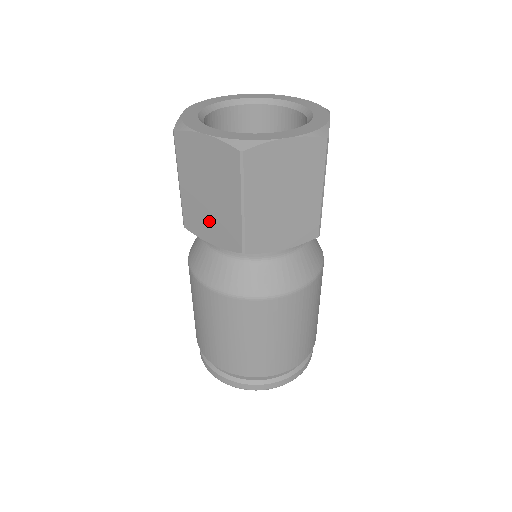
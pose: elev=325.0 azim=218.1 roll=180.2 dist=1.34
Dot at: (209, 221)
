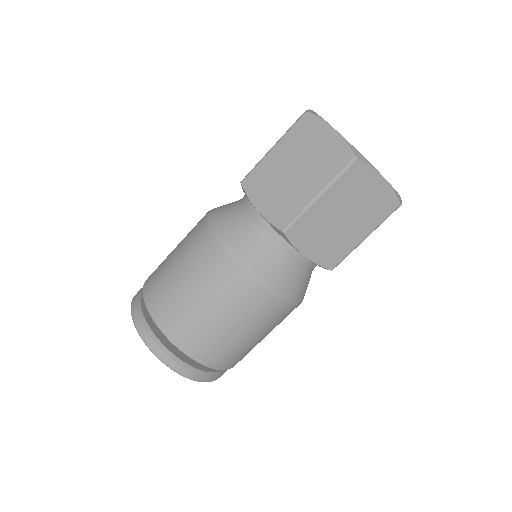
Dot at: (273, 191)
